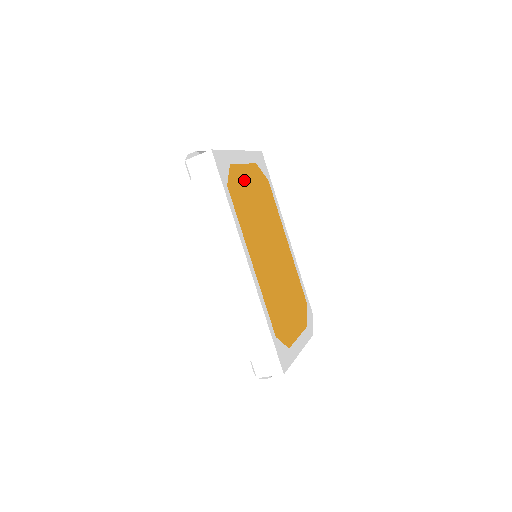
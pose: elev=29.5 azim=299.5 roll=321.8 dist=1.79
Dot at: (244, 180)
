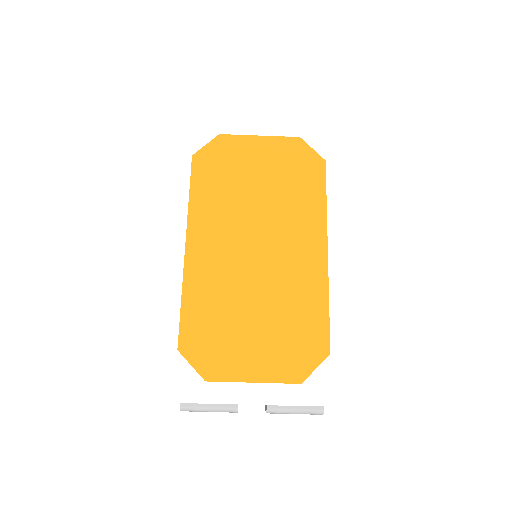
Dot at: (245, 154)
